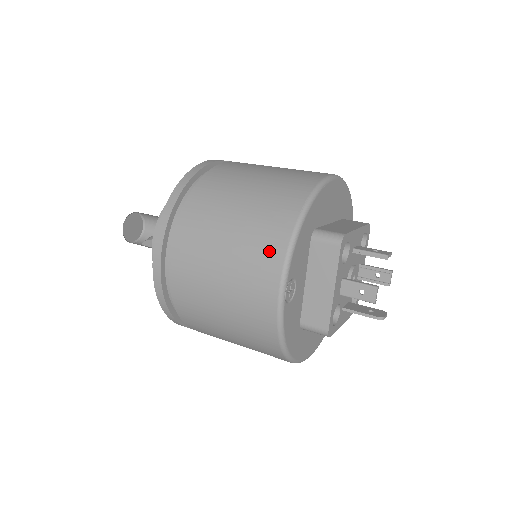
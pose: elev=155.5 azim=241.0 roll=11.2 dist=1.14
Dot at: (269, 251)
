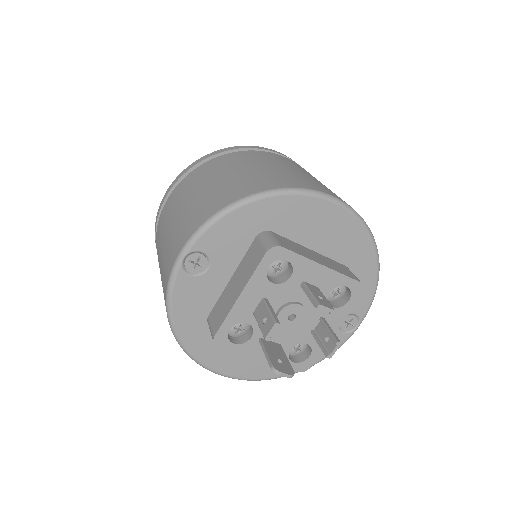
Dot at: (201, 214)
